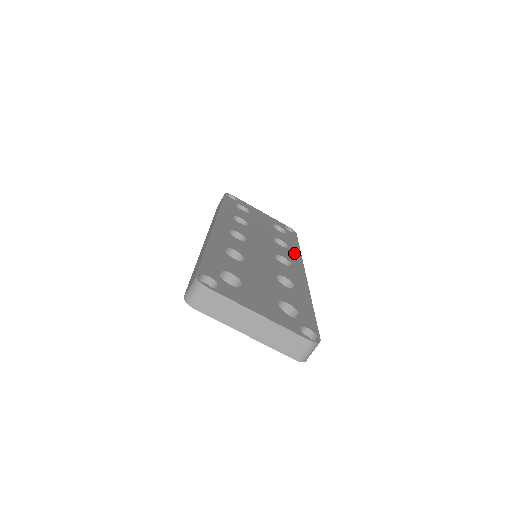
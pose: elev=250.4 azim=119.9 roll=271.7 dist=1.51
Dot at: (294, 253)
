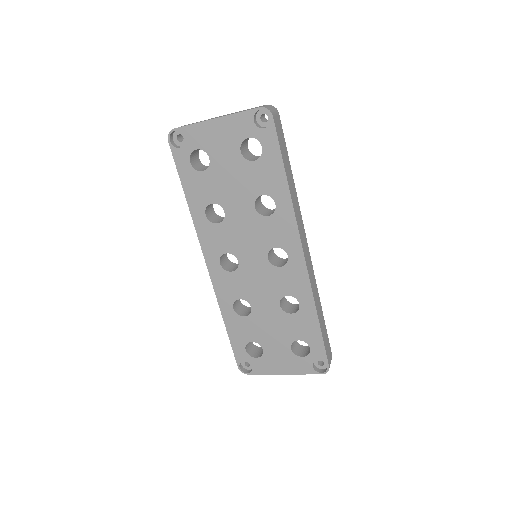
Dot at: (284, 215)
